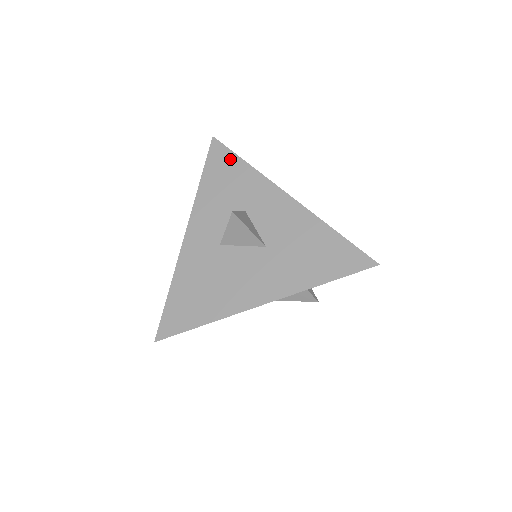
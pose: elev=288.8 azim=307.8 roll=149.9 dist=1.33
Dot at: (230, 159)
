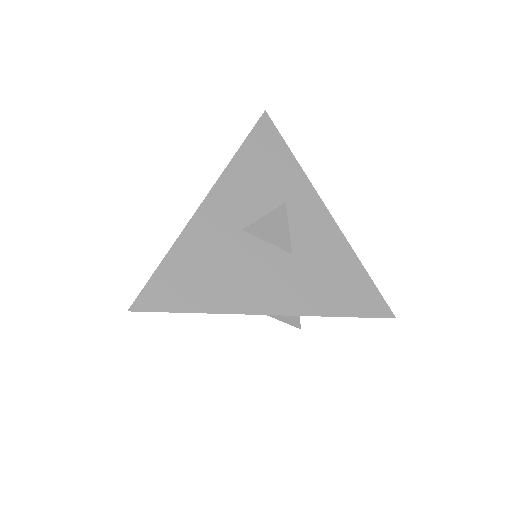
Dot at: (278, 144)
